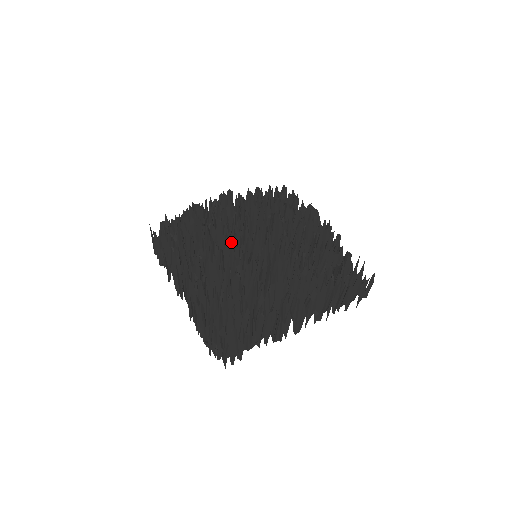
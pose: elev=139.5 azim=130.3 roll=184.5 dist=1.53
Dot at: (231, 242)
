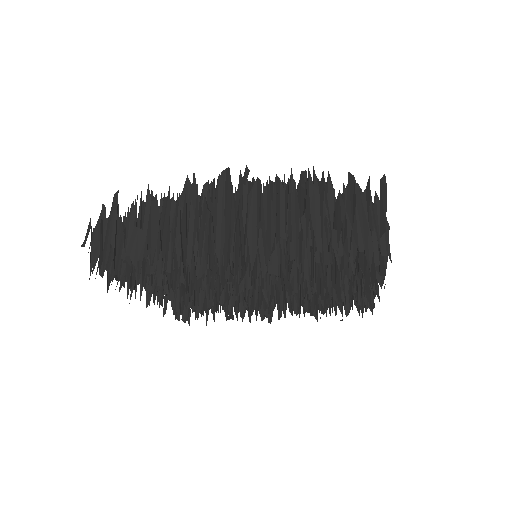
Dot at: occluded
